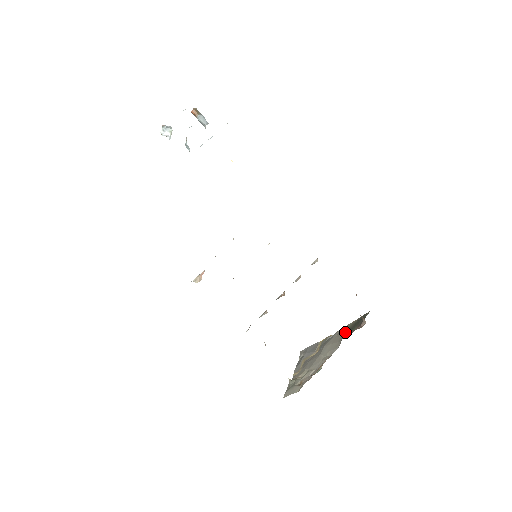
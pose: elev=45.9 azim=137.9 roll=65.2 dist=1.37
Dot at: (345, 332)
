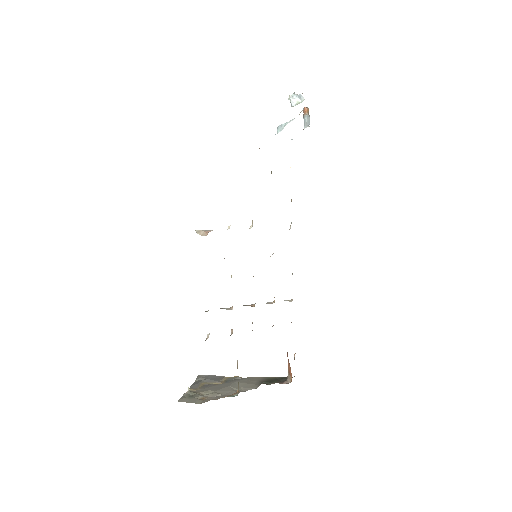
Dot at: (263, 380)
